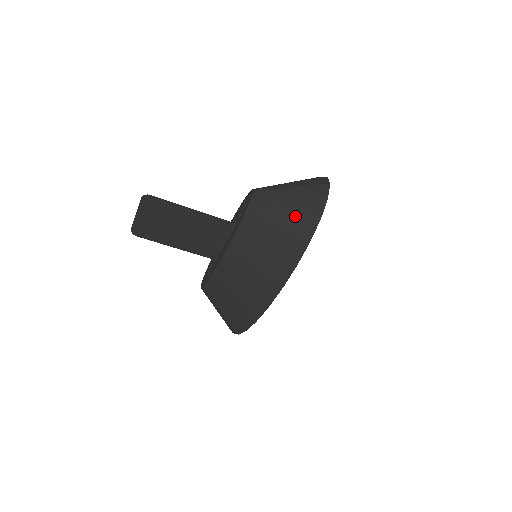
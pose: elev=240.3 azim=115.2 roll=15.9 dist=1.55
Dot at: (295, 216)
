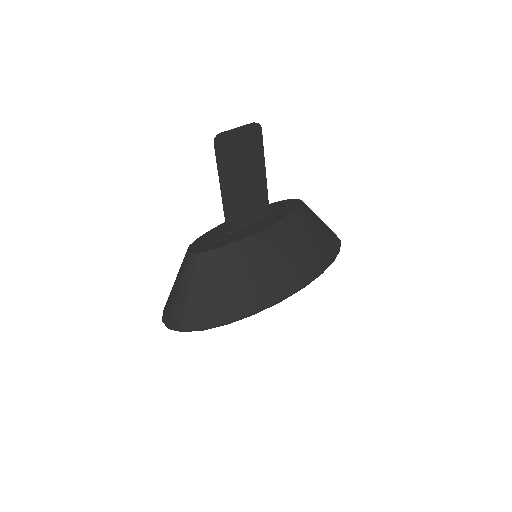
Dot at: (329, 230)
